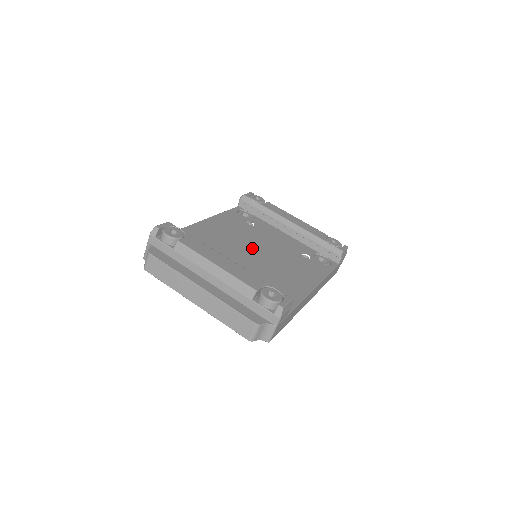
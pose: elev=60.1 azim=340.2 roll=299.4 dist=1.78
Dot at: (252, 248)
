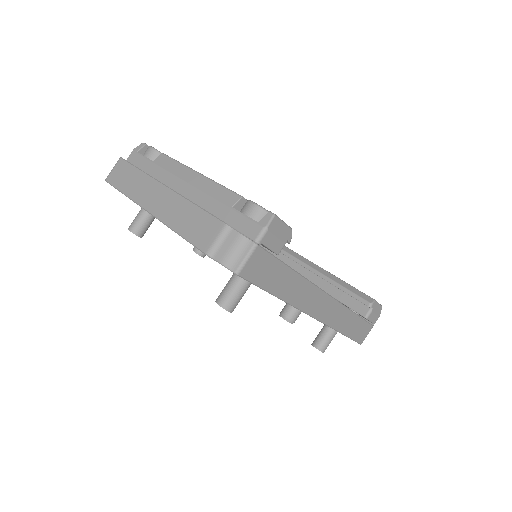
Dot at: occluded
